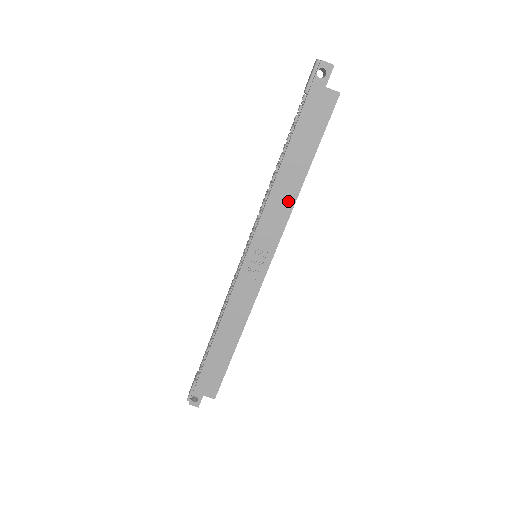
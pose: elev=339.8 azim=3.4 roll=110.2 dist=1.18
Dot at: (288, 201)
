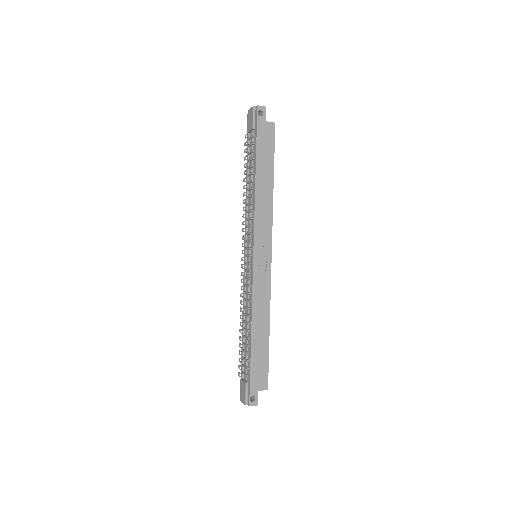
Dot at: (268, 203)
